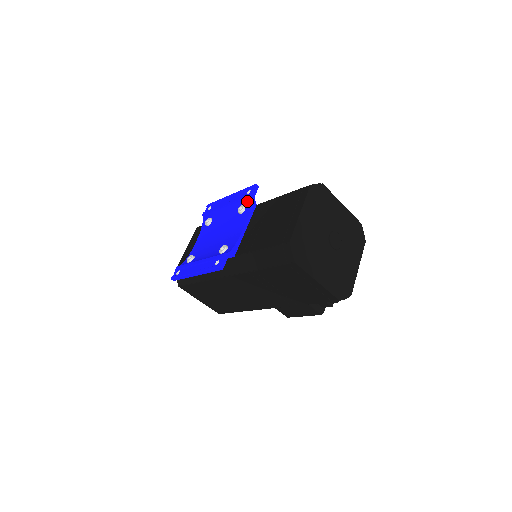
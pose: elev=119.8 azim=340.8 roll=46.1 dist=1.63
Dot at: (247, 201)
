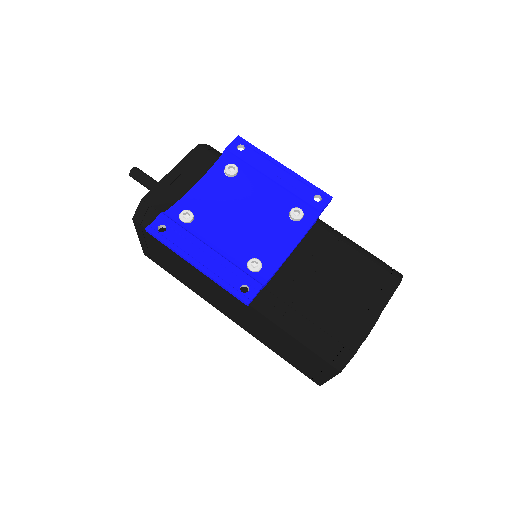
Dot at: (310, 211)
